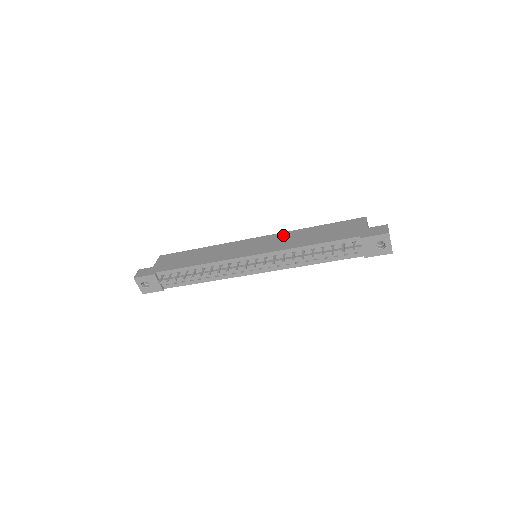
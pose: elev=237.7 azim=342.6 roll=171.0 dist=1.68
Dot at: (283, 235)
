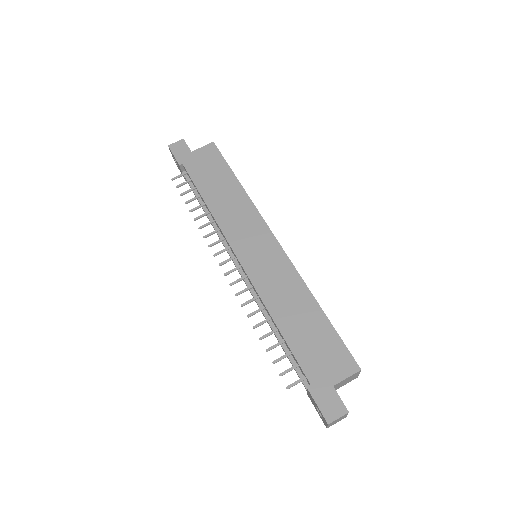
Dot at: (289, 273)
